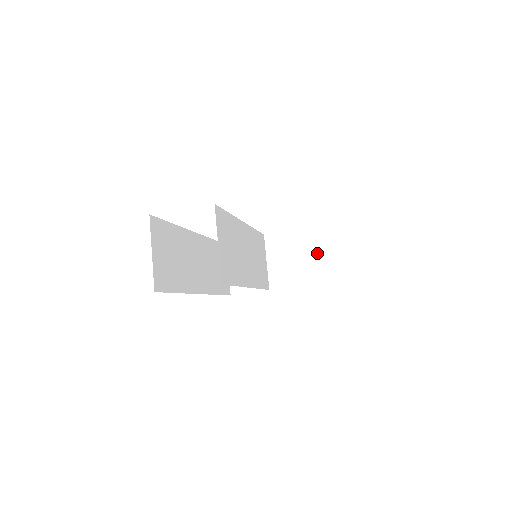
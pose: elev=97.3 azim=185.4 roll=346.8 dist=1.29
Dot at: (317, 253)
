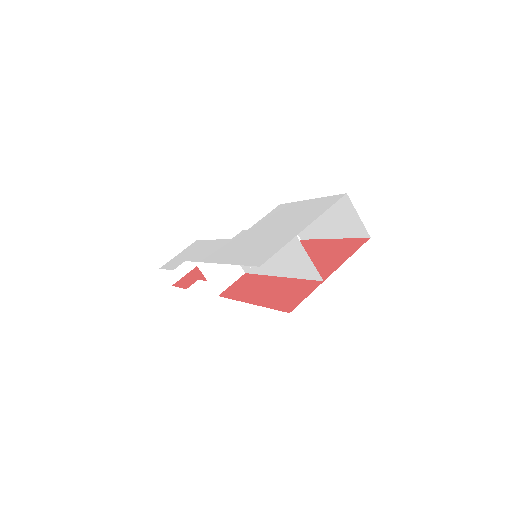
Dot at: occluded
